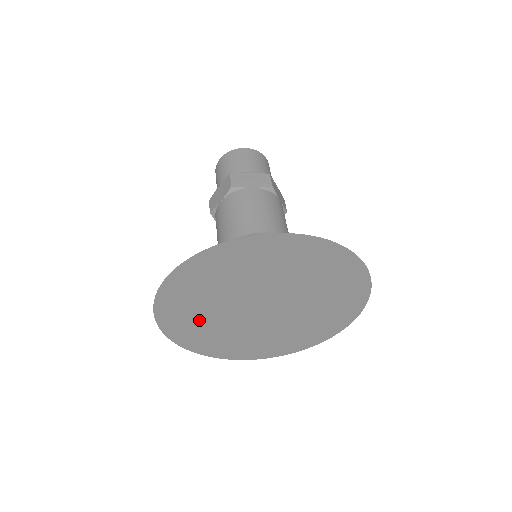
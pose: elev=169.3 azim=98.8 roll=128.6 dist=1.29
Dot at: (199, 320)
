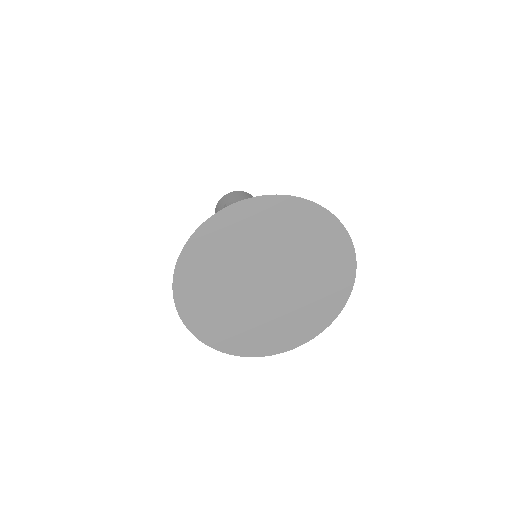
Dot at: (214, 304)
